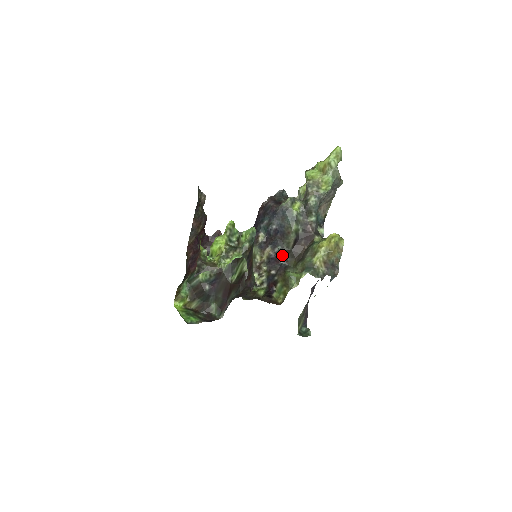
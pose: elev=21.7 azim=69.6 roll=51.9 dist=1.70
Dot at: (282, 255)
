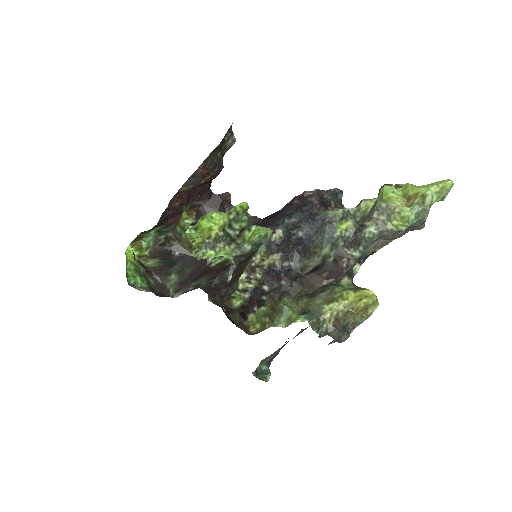
Dot at: (289, 275)
